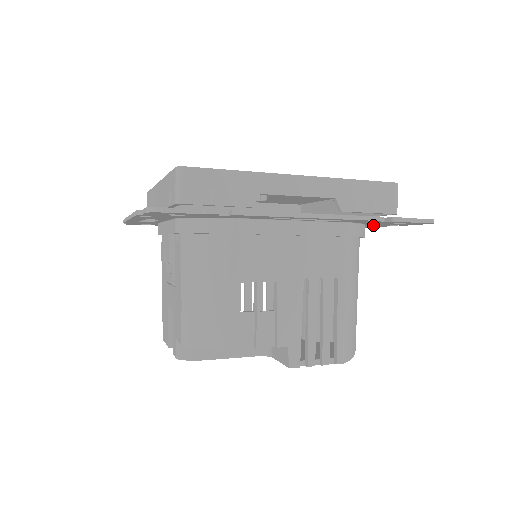
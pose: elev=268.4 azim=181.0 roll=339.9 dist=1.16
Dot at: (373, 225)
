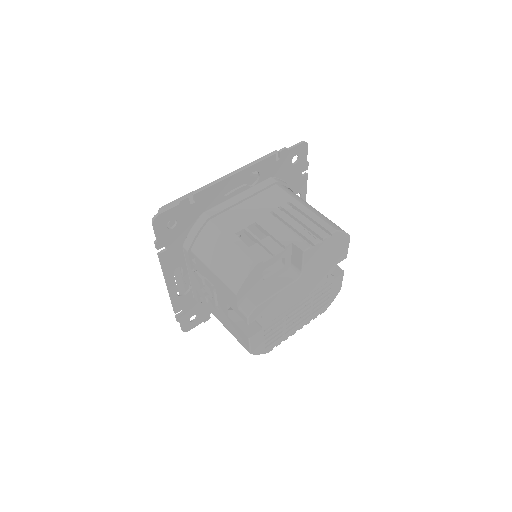
Dot at: (295, 185)
